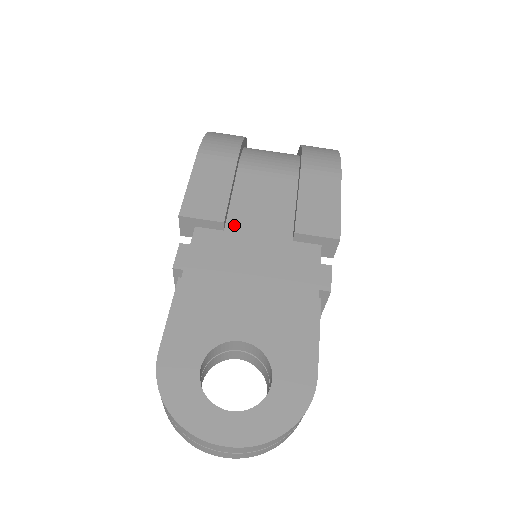
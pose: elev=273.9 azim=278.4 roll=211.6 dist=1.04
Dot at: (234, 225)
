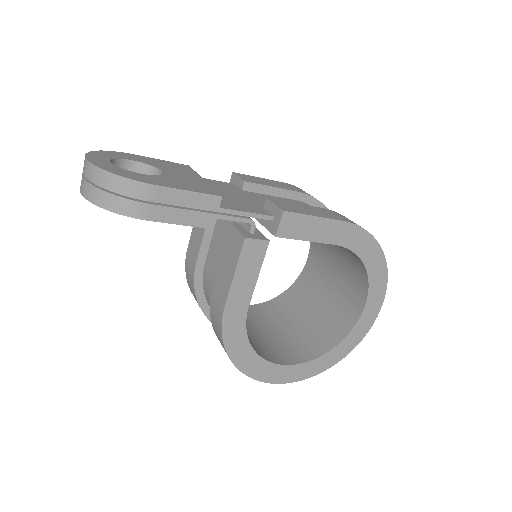
Dot at: (250, 193)
